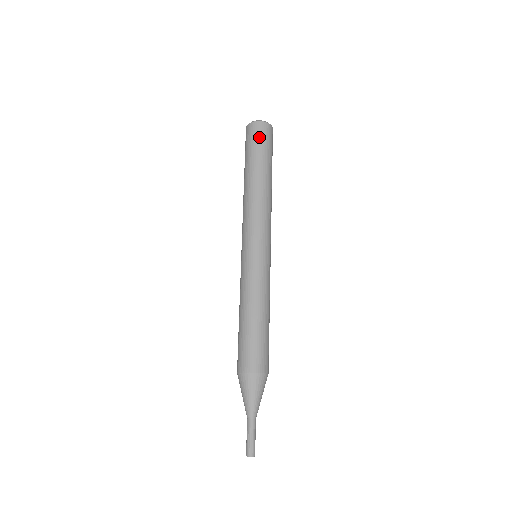
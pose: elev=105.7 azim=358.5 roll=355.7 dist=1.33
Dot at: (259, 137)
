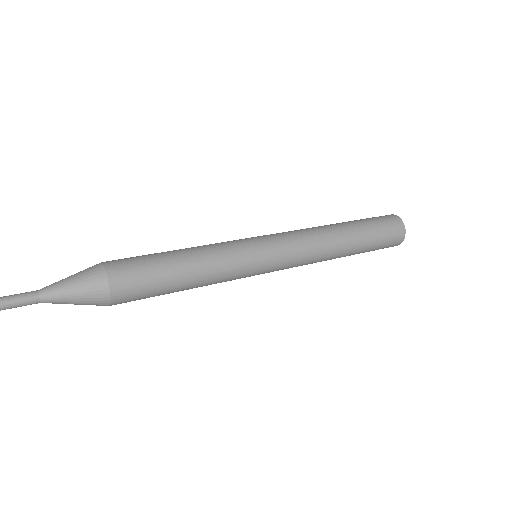
Dot at: (383, 220)
